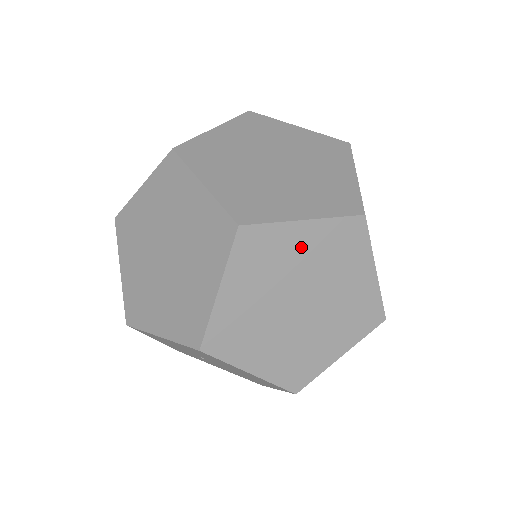
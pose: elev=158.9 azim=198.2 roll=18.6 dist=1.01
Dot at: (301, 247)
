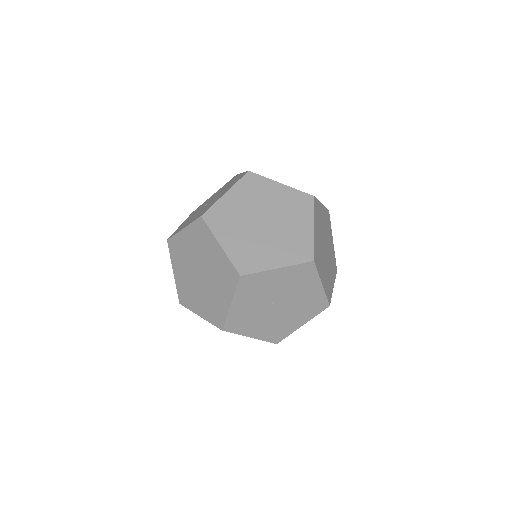
Dot at: (323, 217)
